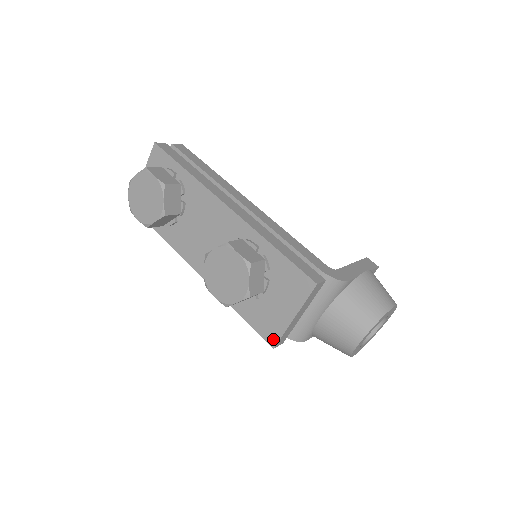
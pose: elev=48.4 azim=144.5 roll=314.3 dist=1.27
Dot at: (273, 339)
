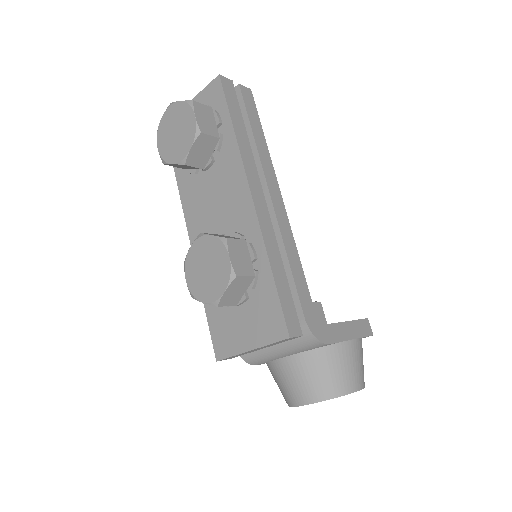
Dot at: (221, 353)
